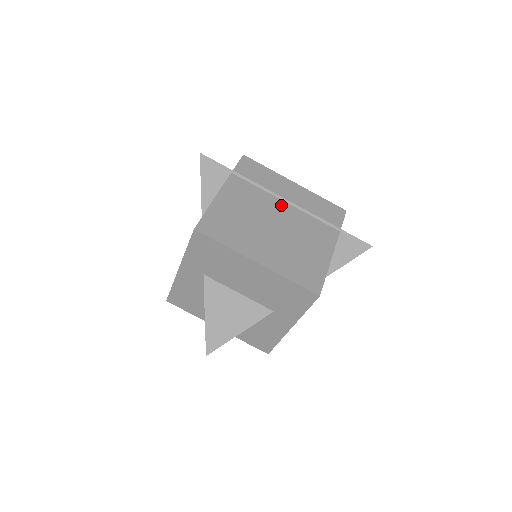
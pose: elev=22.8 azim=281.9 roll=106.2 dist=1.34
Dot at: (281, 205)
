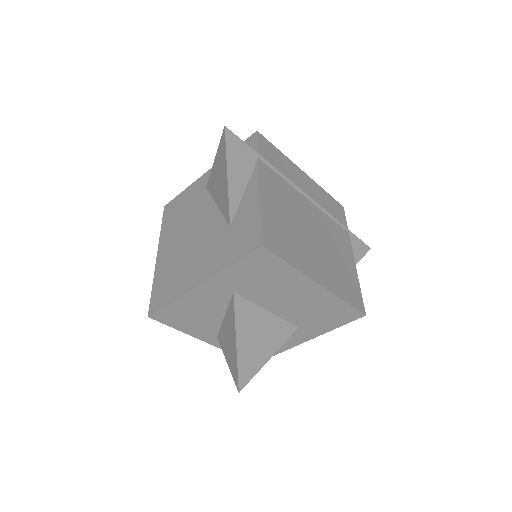
Dot at: (306, 203)
